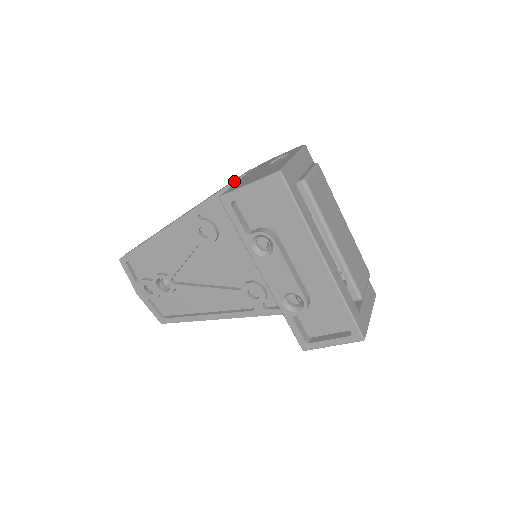
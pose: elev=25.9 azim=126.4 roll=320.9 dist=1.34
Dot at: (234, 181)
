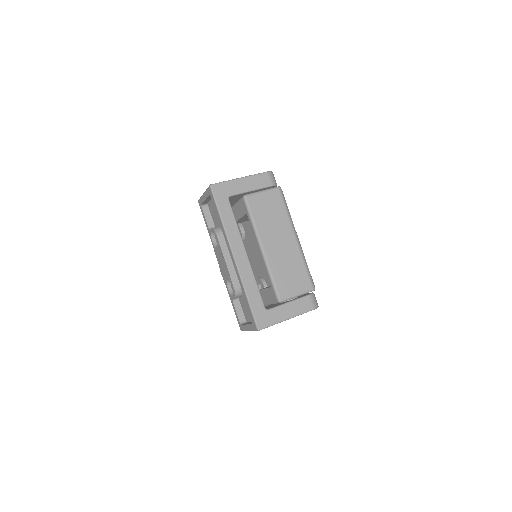
Dot at: occluded
